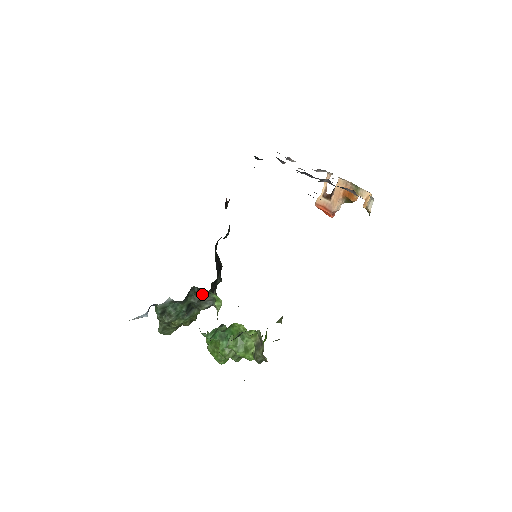
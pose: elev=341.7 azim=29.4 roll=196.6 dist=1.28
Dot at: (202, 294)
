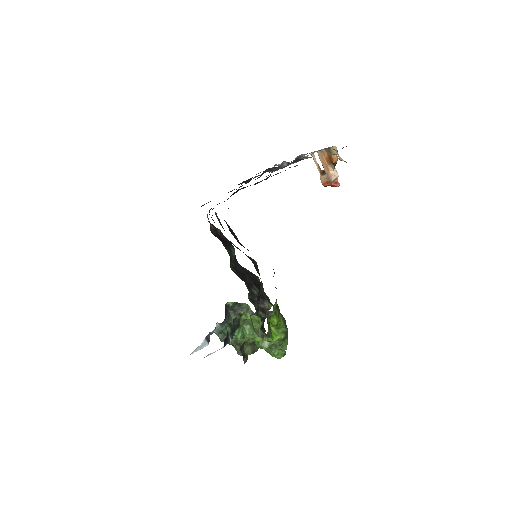
Dot at: (237, 308)
